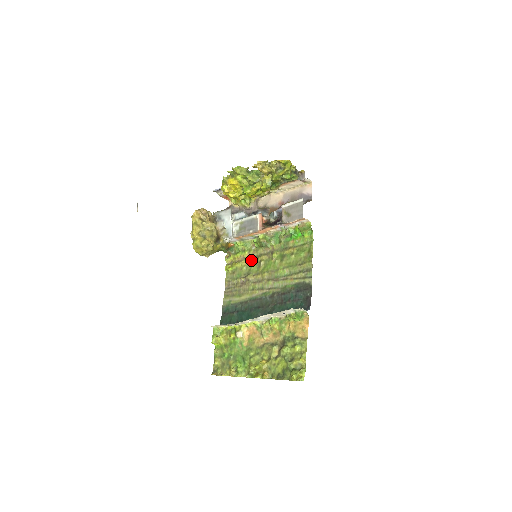
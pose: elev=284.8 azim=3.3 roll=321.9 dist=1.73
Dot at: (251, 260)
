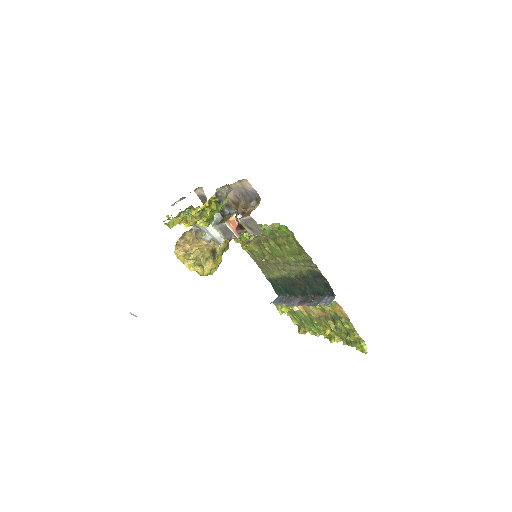
Dot at: (256, 244)
